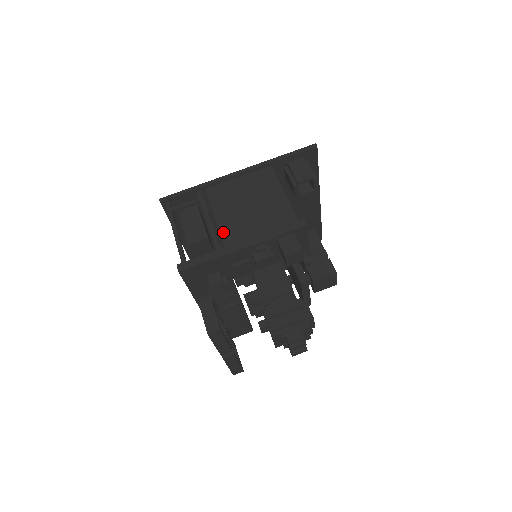
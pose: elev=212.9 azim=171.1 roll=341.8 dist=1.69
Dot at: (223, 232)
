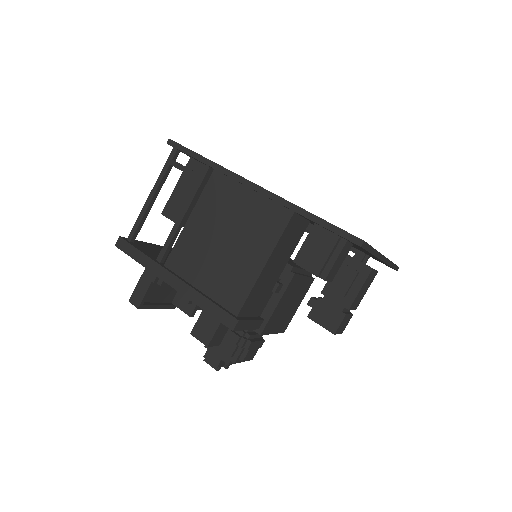
Dot at: (178, 243)
